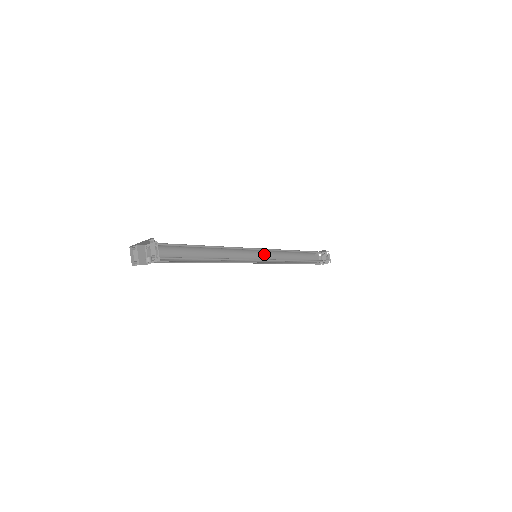
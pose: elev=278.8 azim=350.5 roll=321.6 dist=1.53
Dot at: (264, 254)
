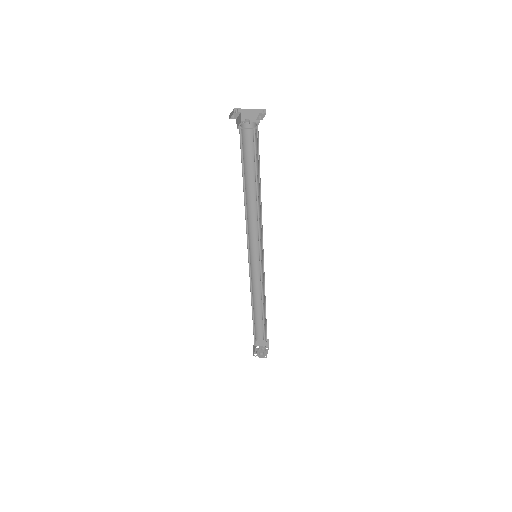
Dot at: (252, 271)
